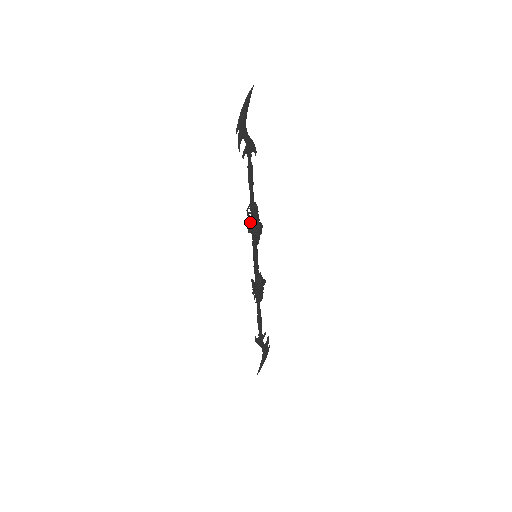
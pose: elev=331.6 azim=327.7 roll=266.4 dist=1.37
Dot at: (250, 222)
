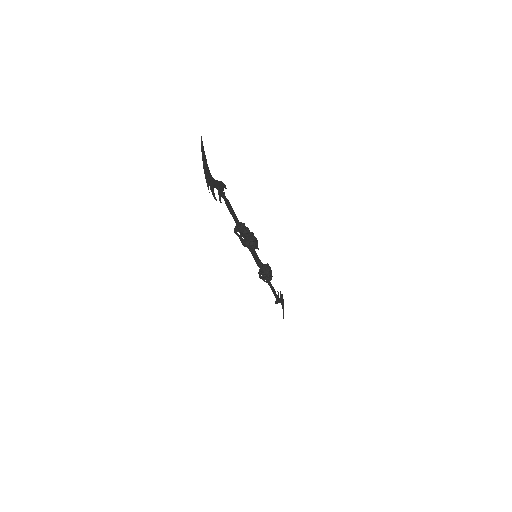
Dot at: (245, 241)
